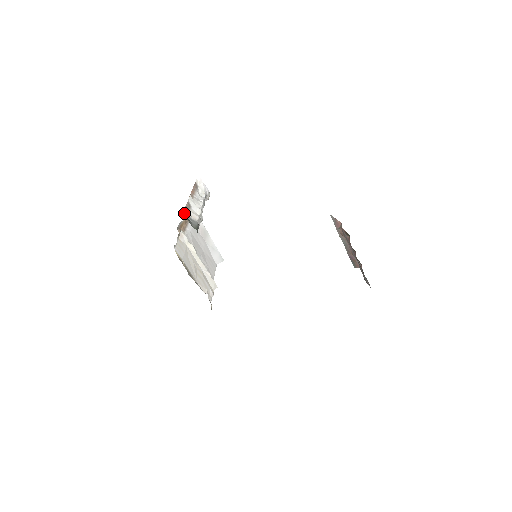
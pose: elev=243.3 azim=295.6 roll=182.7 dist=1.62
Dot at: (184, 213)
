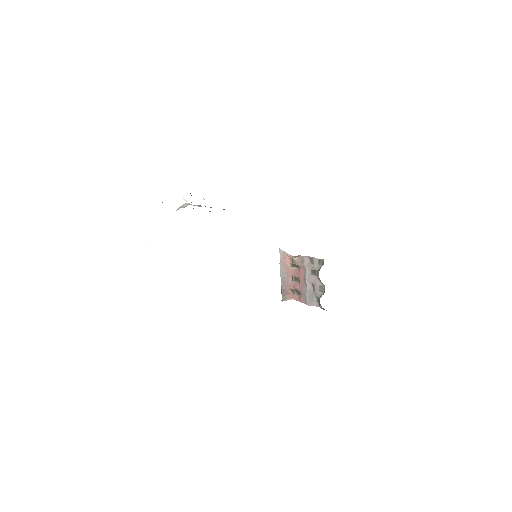
Dot at: occluded
